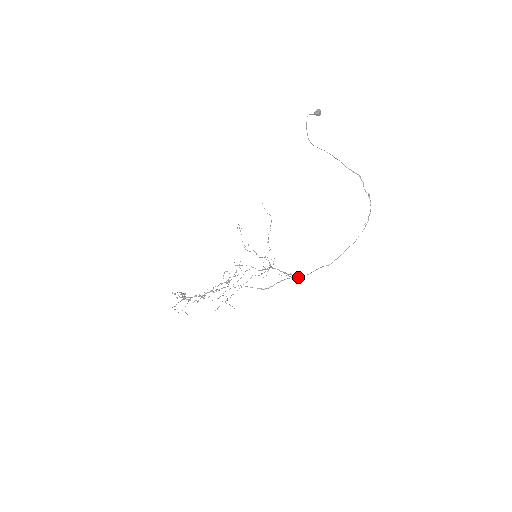
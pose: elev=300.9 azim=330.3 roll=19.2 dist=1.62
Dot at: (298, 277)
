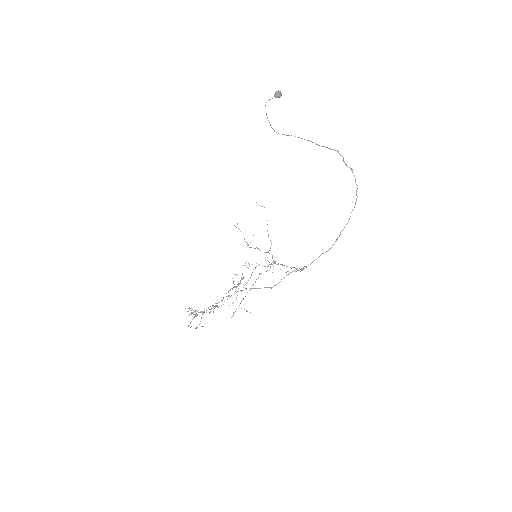
Dot at: (301, 269)
